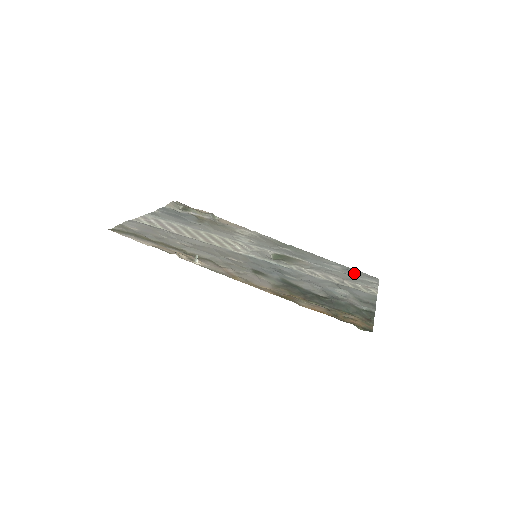
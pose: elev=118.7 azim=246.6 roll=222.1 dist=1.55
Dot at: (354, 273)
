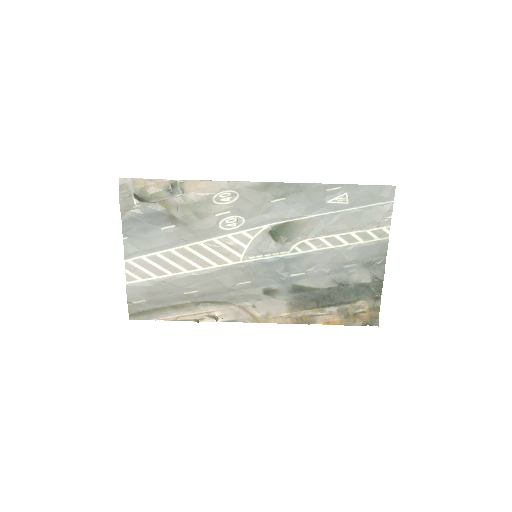
Dot at: (364, 199)
